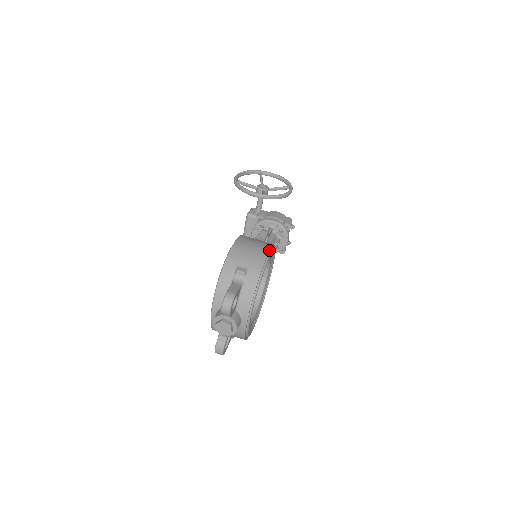
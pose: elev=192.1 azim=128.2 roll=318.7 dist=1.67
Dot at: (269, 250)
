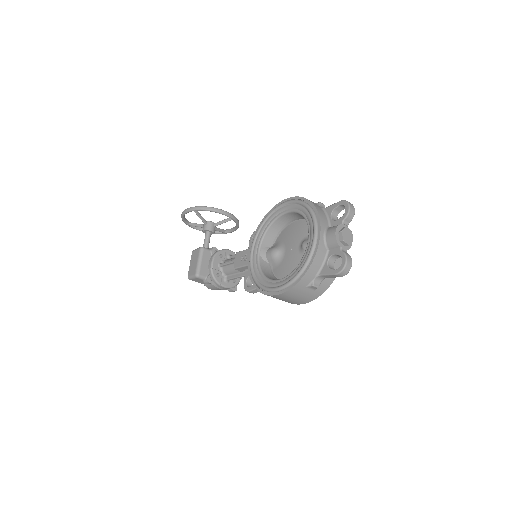
Dot at: occluded
